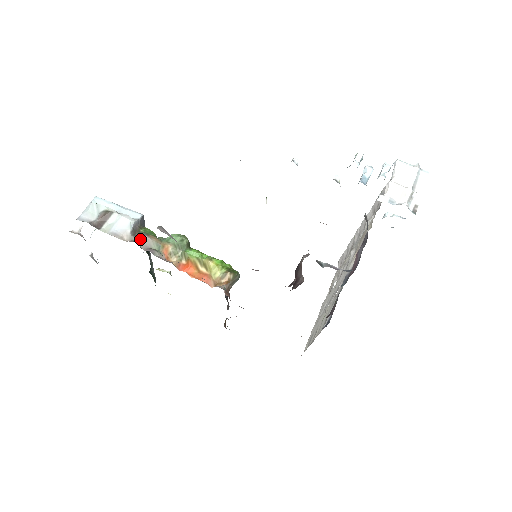
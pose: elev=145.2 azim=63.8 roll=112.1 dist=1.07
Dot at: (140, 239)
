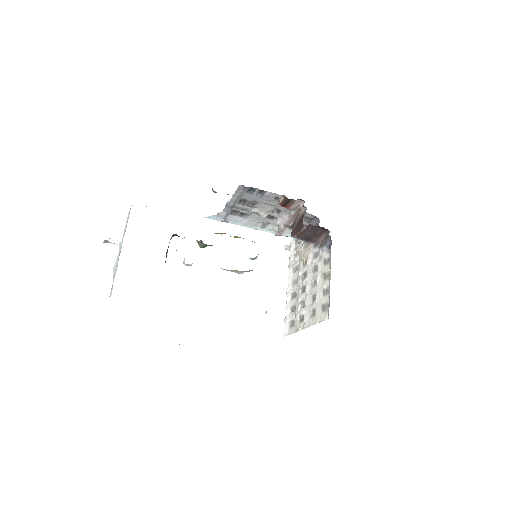
Dot at: occluded
